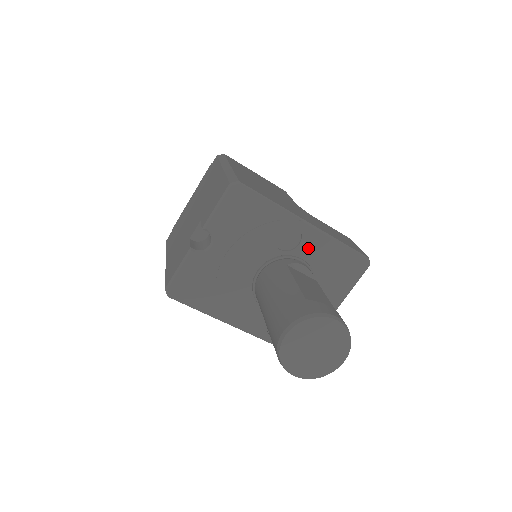
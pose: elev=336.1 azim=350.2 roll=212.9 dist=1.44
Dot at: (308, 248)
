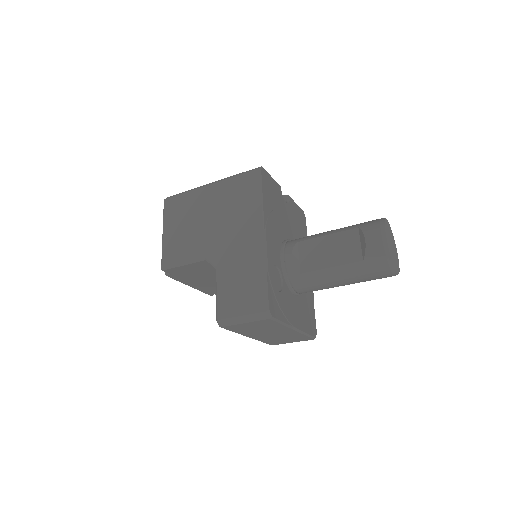
Dot at: occluded
